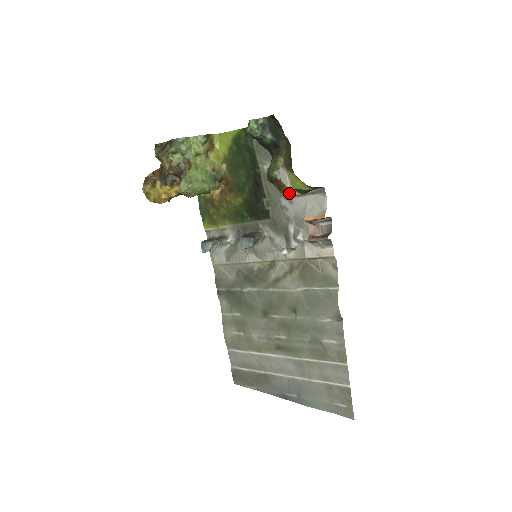
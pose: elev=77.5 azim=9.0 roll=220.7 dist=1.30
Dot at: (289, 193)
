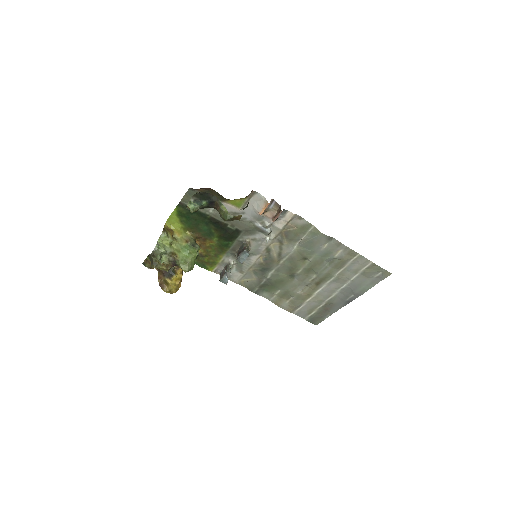
Dot at: (238, 210)
